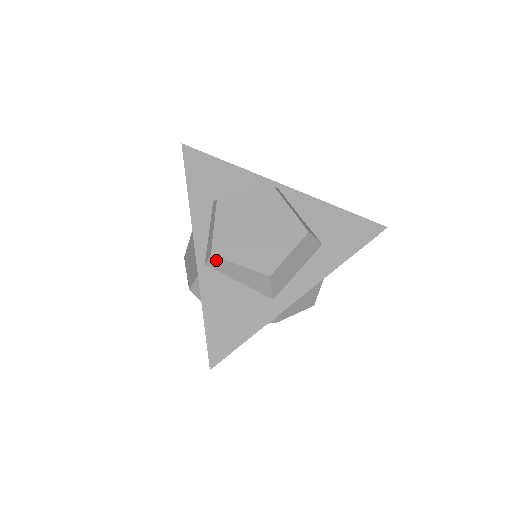
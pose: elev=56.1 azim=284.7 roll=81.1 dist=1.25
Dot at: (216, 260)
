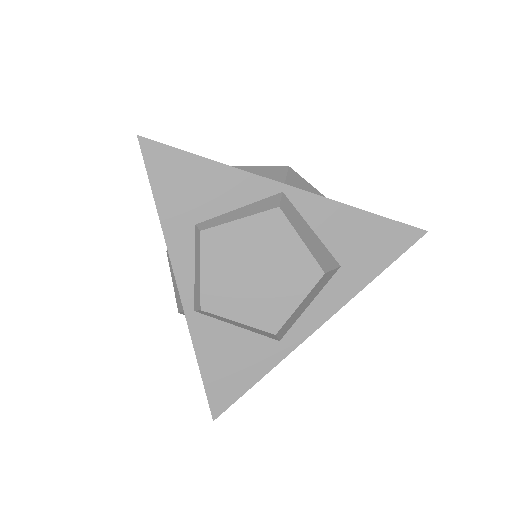
Dot at: (208, 313)
